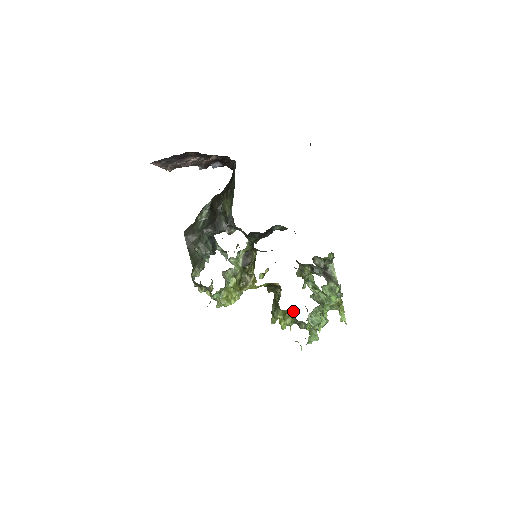
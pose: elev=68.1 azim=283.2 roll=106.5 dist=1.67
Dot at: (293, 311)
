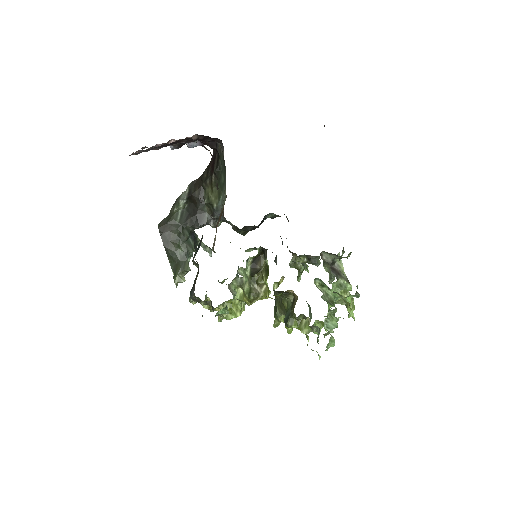
Dot at: (304, 316)
